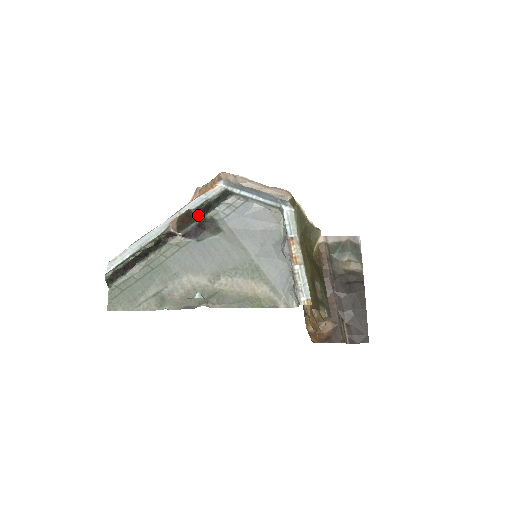
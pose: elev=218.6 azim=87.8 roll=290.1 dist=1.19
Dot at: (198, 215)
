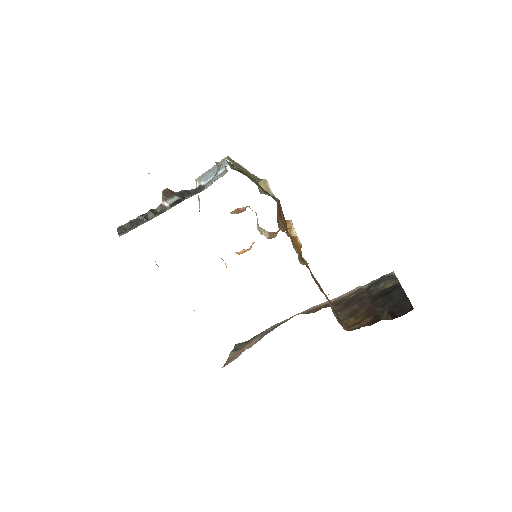
Dot at: (180, 195)
